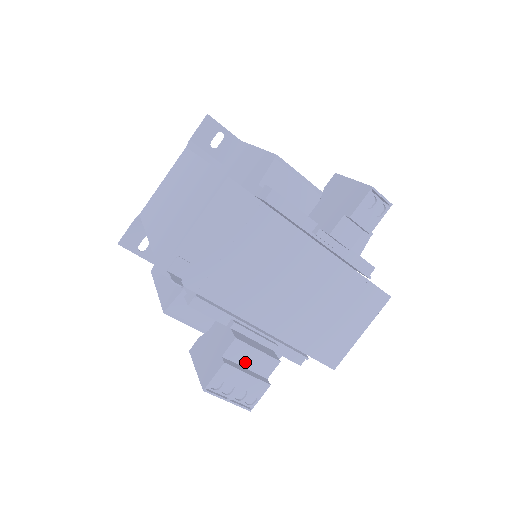
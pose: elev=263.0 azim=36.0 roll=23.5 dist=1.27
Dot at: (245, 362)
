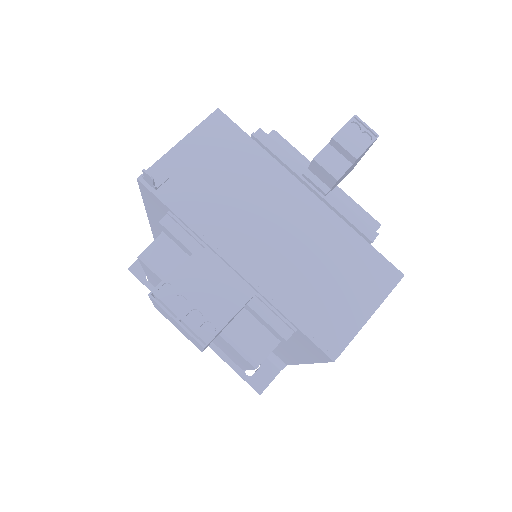
Dot at: (207, 283)
